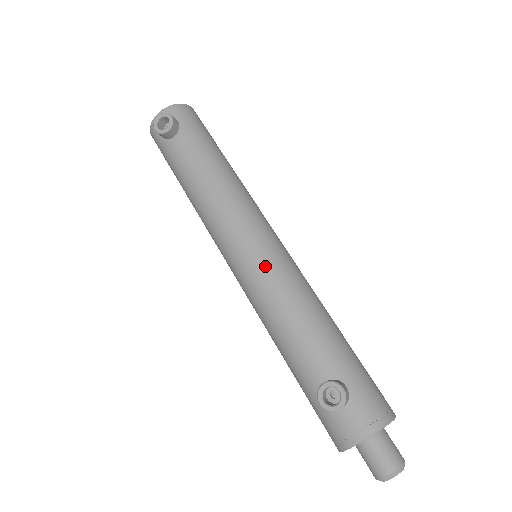
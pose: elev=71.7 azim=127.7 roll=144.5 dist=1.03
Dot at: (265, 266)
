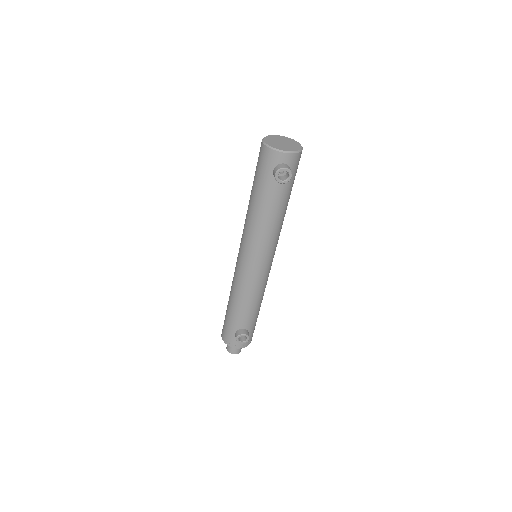
Dot at: (260, 278)
